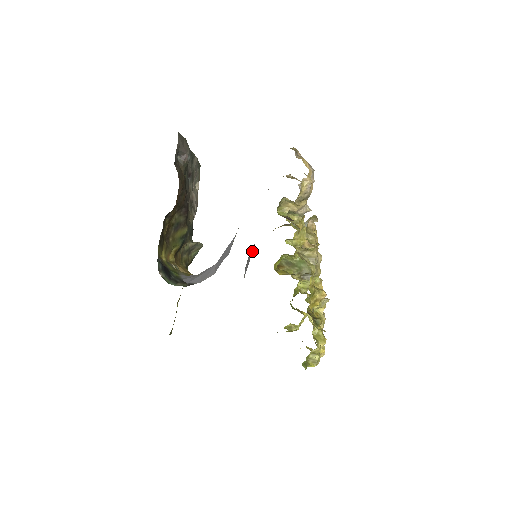
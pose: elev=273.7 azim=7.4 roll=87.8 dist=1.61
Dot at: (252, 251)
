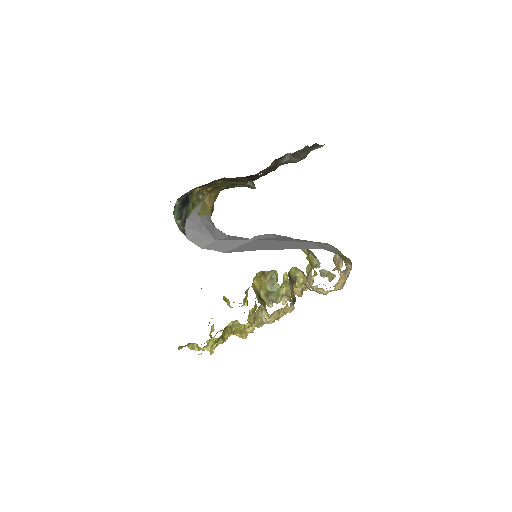
Dot at: occluded
